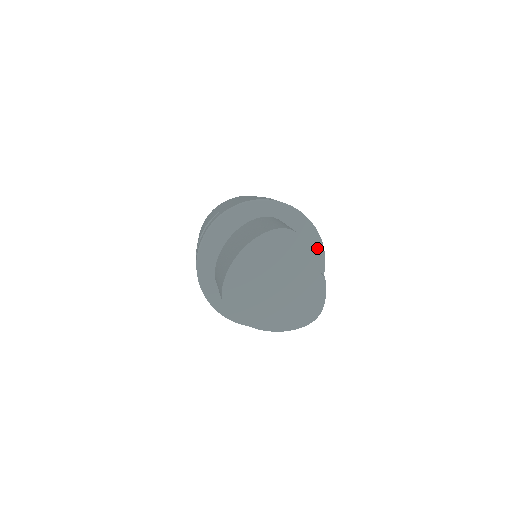
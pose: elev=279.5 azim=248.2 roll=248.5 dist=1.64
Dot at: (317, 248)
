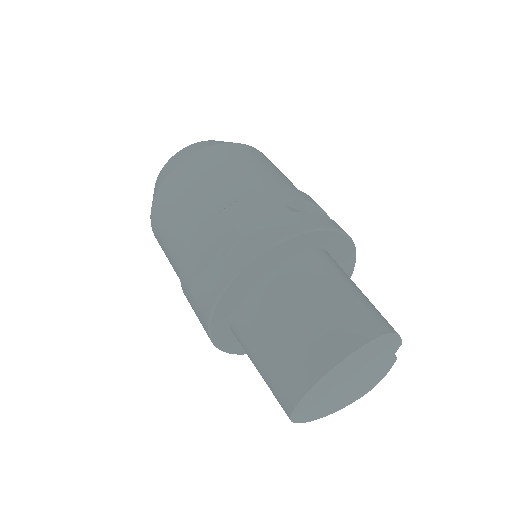
Dot at: (349, 268)
